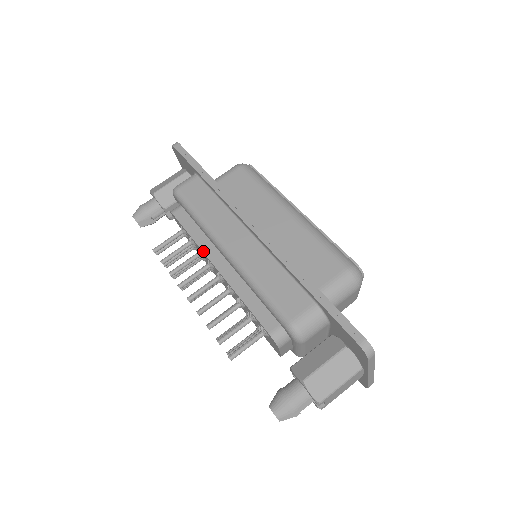
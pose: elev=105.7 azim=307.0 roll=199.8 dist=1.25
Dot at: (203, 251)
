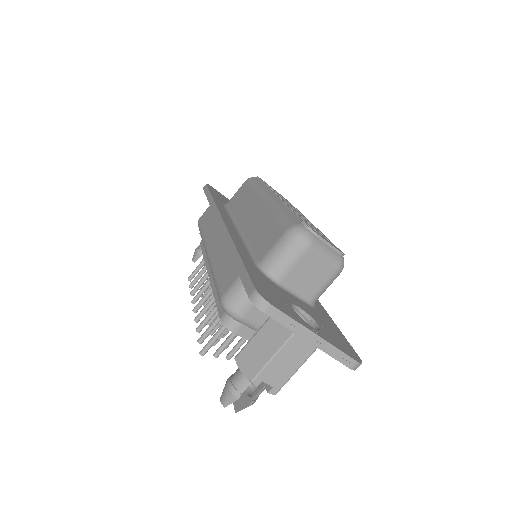
Dot at: (205, 264)
